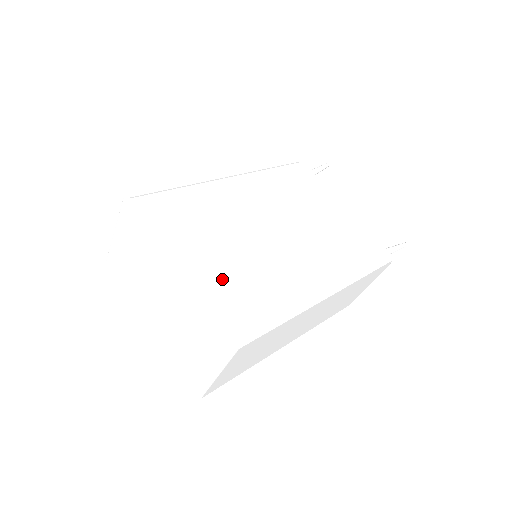
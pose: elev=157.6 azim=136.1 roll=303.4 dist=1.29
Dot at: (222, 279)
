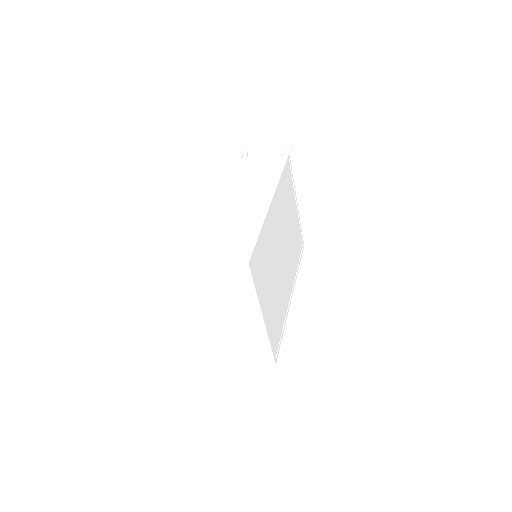
Dot at: (272, 315)
